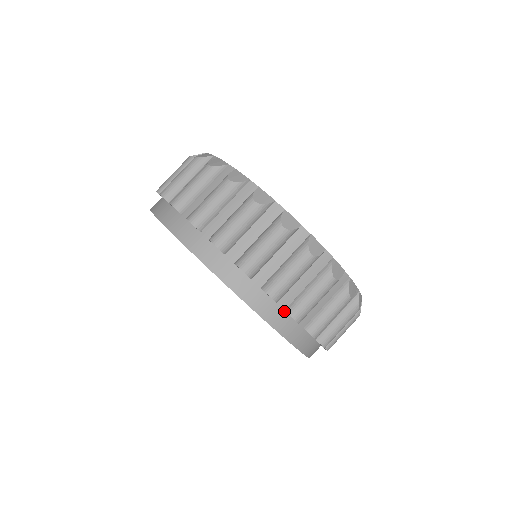
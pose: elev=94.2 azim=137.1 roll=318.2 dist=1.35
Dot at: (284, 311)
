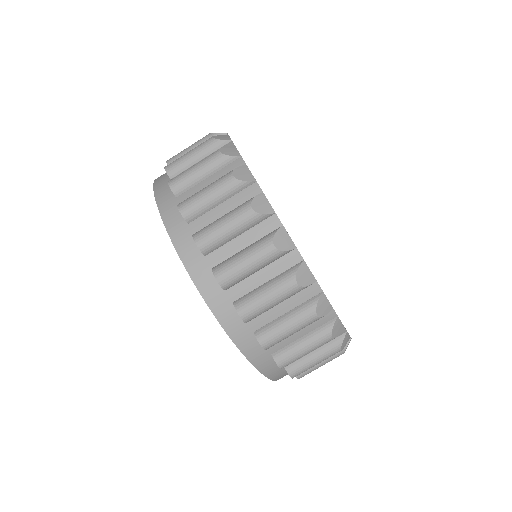
Dot at: (284, 368)
